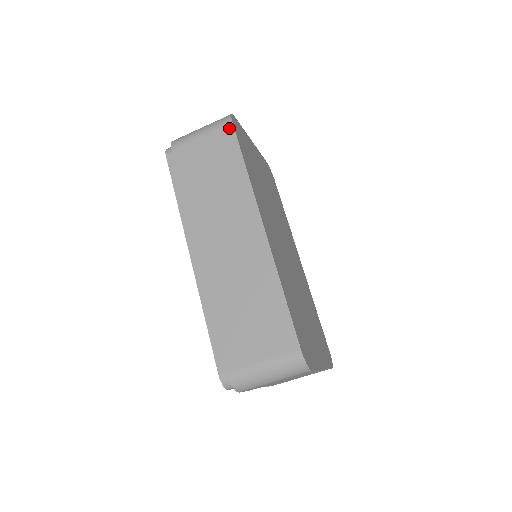
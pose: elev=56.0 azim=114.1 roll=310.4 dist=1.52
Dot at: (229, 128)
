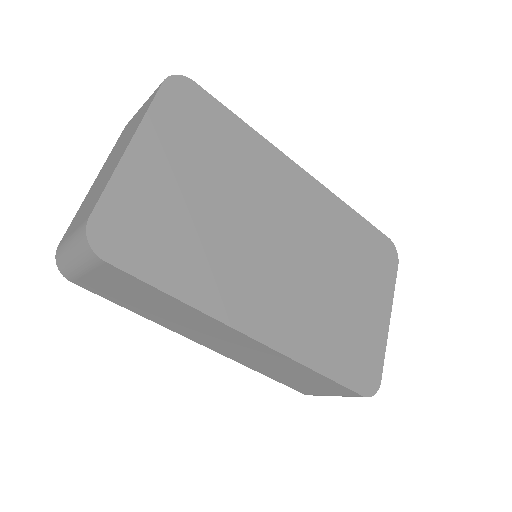
Dot at: (109, 267)
